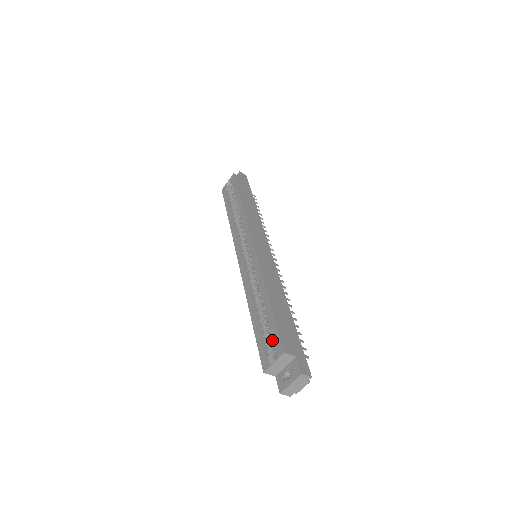
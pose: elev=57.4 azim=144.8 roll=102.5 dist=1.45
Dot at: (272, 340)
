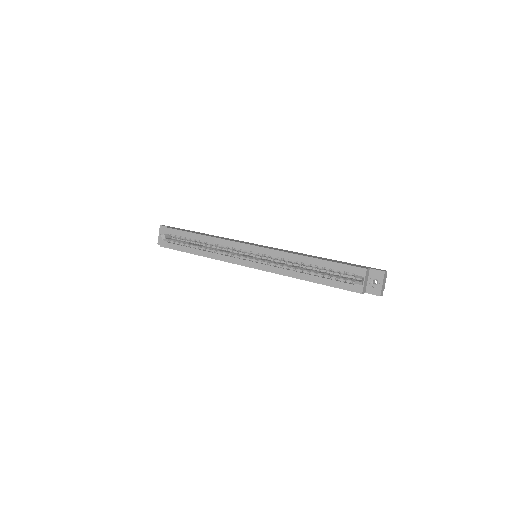
Dot at: (342, 277)
